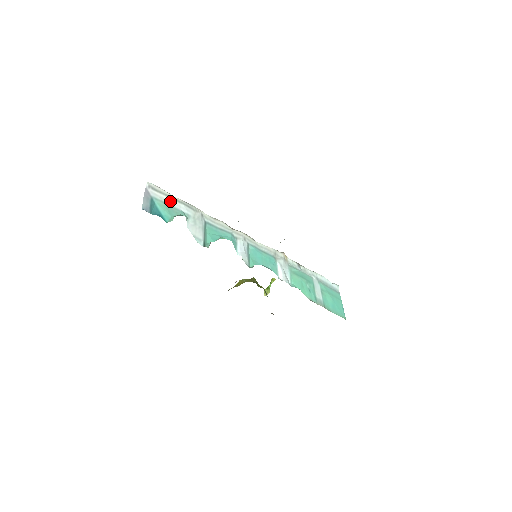
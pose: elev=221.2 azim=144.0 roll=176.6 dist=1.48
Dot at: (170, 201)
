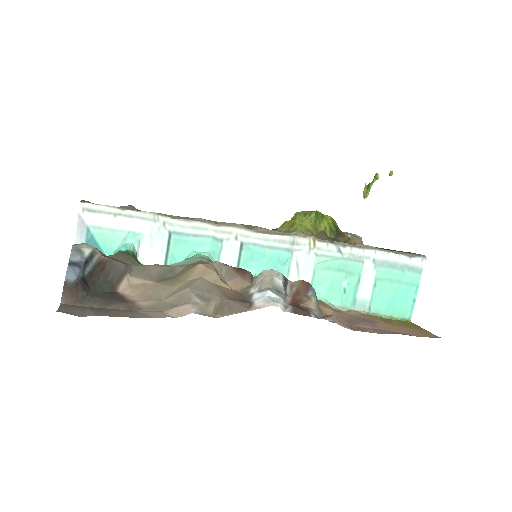
Dot at: (114, 221)
